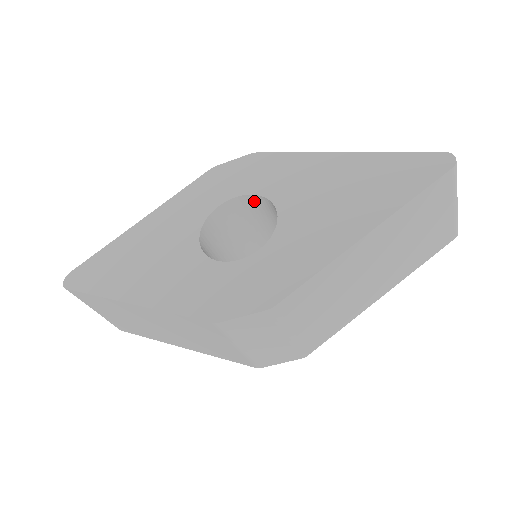
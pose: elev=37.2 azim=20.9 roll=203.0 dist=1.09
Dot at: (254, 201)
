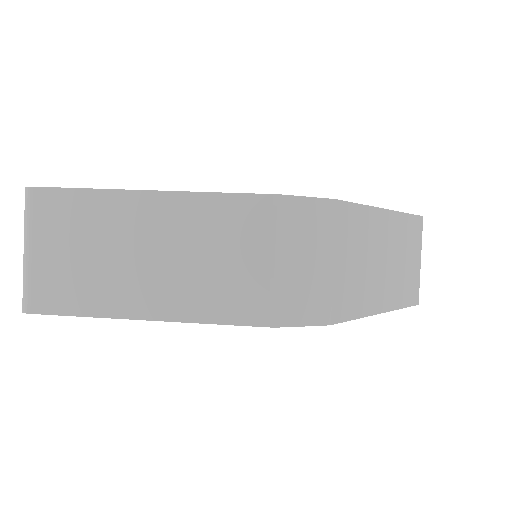
Dot at: occluded
